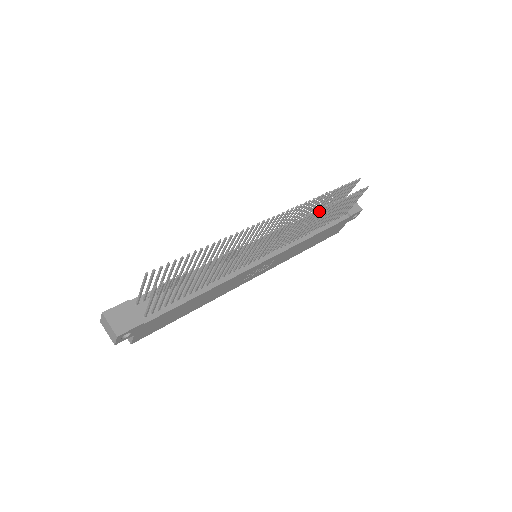
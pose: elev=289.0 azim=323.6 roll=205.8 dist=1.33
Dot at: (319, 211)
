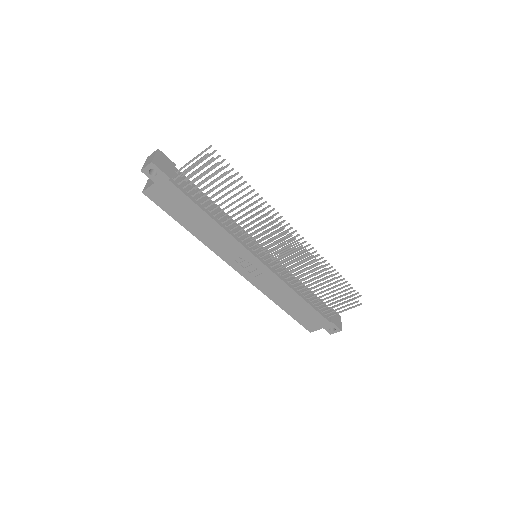
Dot at: (321, 270)
